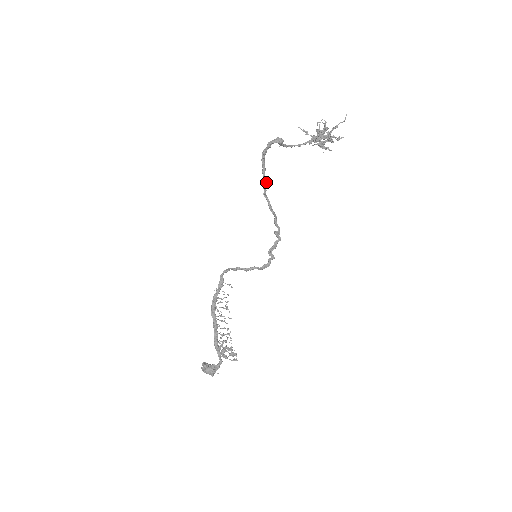
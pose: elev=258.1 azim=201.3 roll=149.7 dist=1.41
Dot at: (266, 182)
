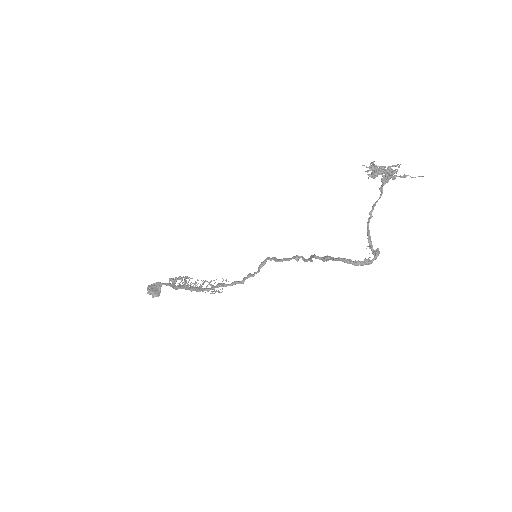
Dot at: (330, 259)
